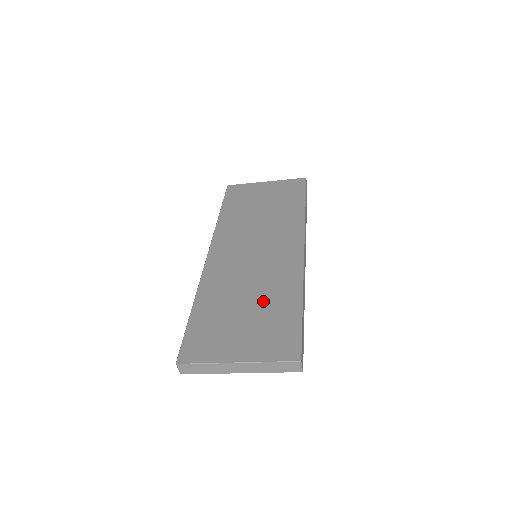
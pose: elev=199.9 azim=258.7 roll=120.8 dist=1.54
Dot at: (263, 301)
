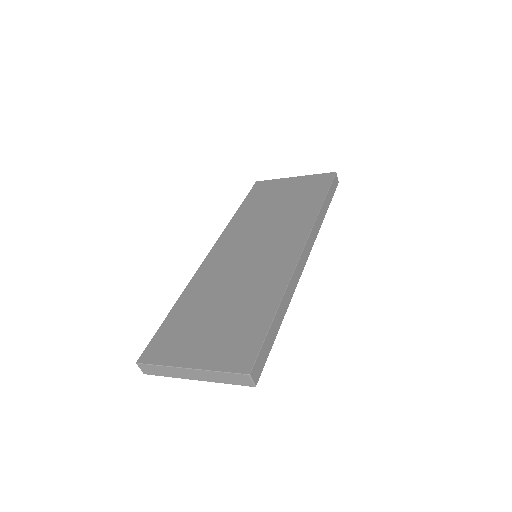
Dot at: (239, 305)
